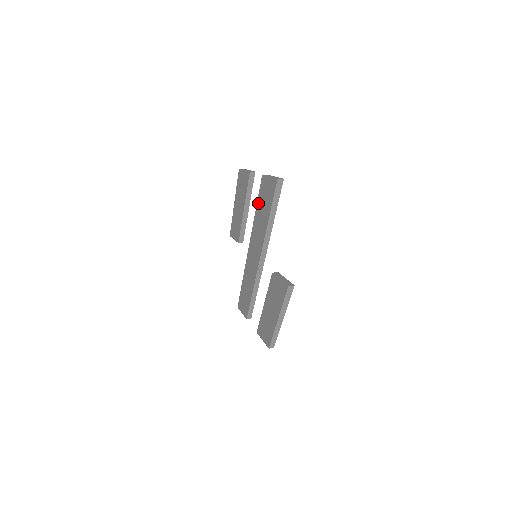
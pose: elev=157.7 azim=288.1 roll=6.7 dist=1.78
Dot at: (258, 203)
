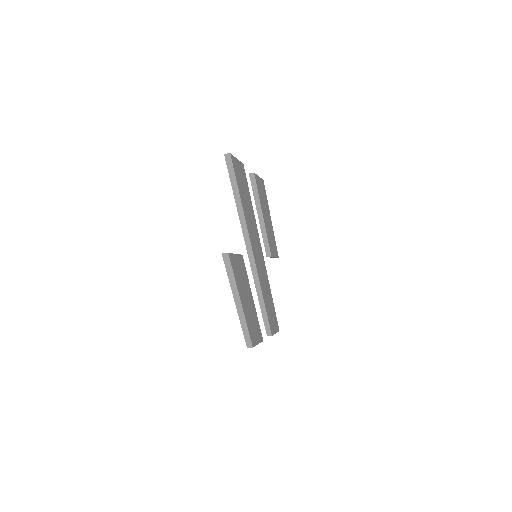
Dot at: occluded
